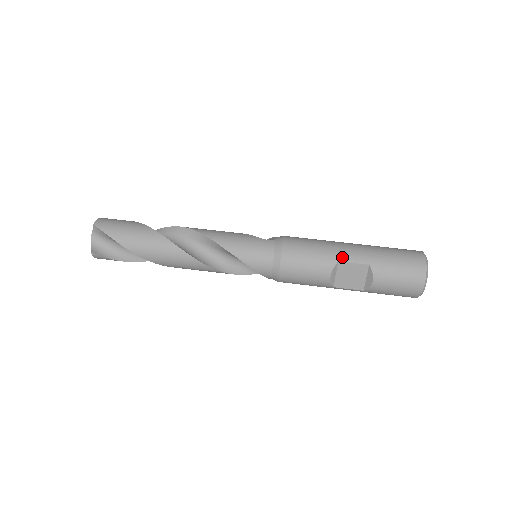
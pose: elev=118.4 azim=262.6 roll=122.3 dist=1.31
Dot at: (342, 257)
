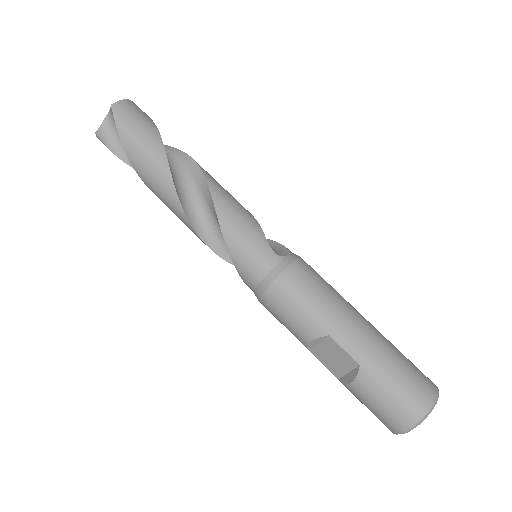
Dot at: (337, 334)
